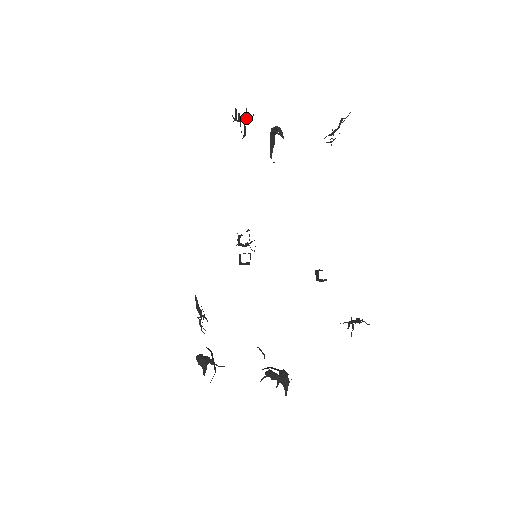
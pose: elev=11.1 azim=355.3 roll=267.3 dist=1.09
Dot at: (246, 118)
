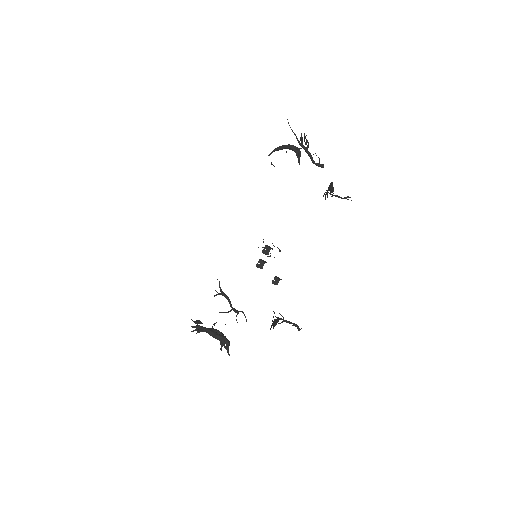
Dot at: occluded
